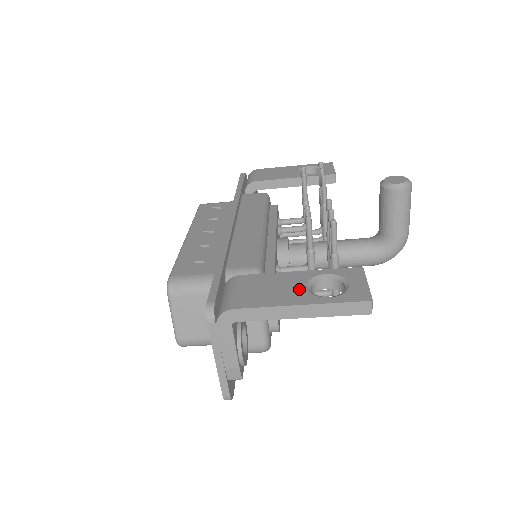
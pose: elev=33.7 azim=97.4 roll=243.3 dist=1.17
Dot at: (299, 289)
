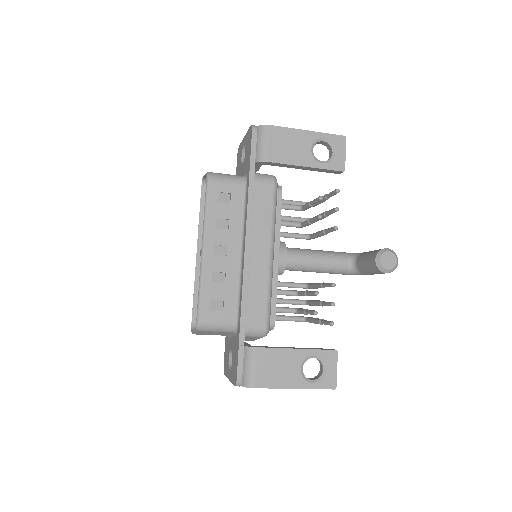
Dot at: (296, 371)
